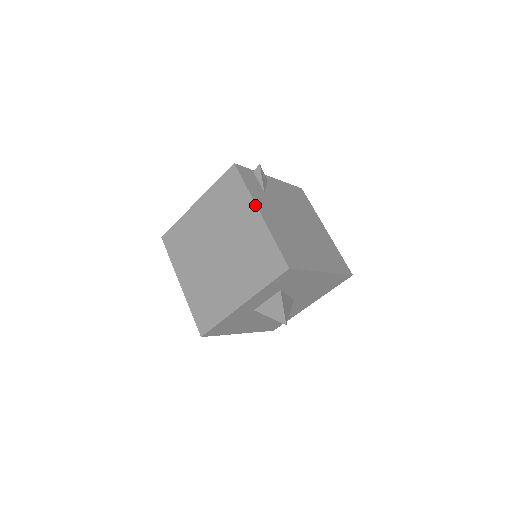
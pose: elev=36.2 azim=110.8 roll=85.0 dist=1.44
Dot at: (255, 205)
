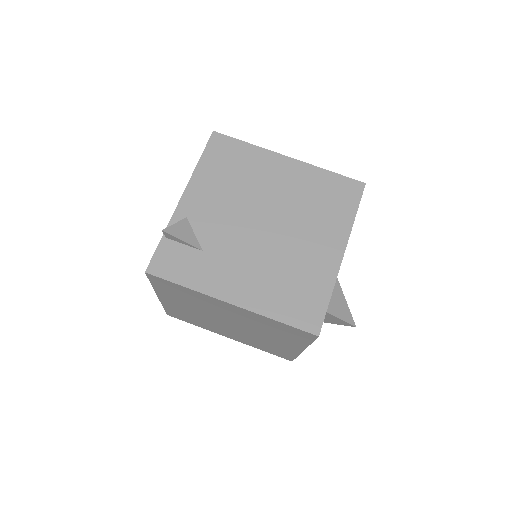
Dot at: (217, 300)
